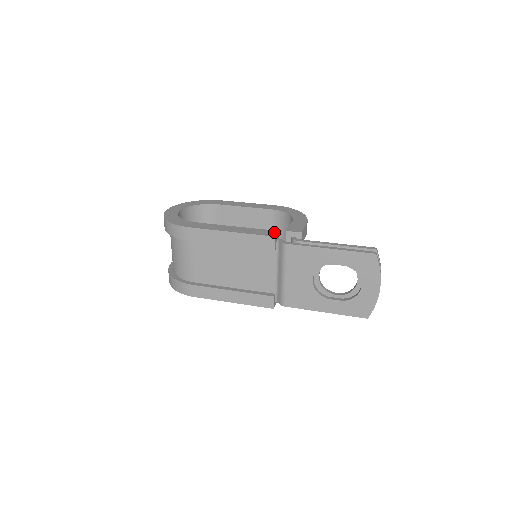
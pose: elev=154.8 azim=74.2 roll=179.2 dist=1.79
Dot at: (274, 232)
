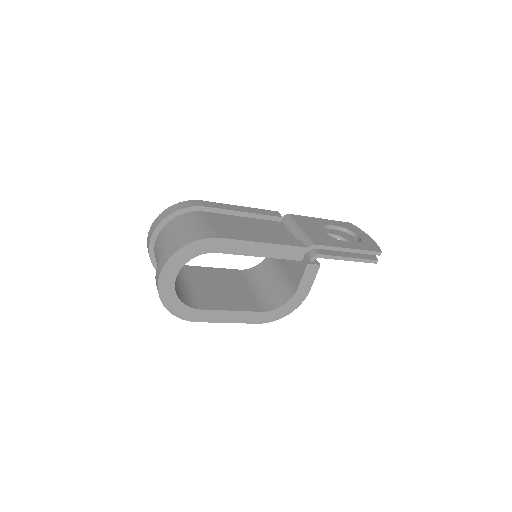
Dot at: occluded
